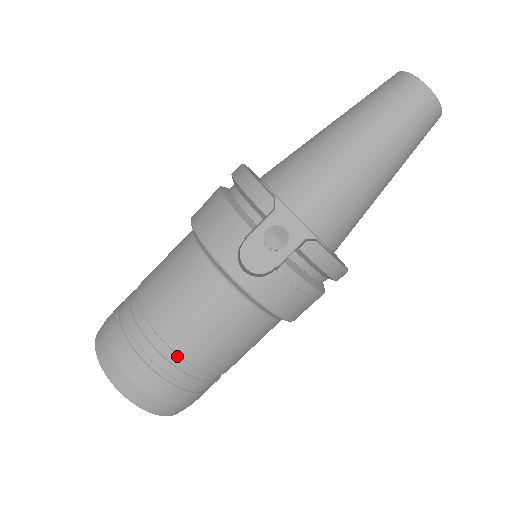
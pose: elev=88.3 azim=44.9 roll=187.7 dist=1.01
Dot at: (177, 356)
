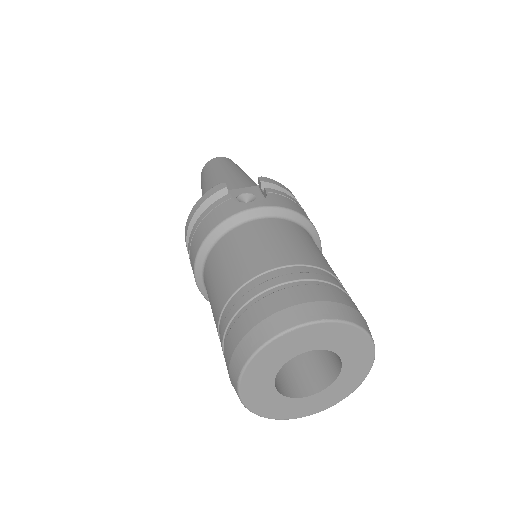
Dot at: (298, 267)
